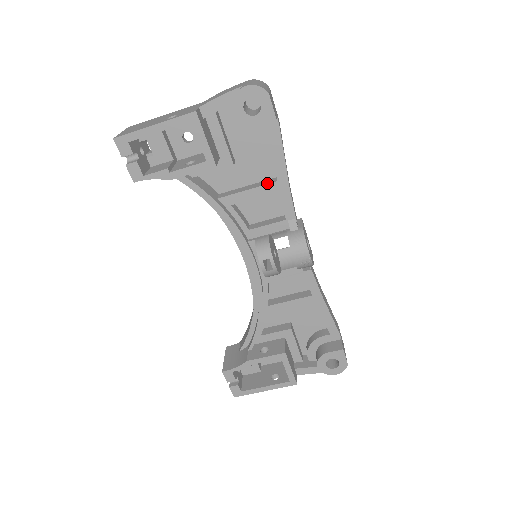
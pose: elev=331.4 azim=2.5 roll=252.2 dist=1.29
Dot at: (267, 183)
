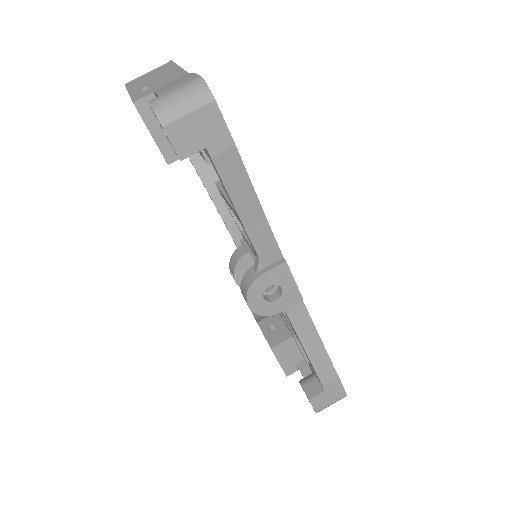
Dot at: occluded
